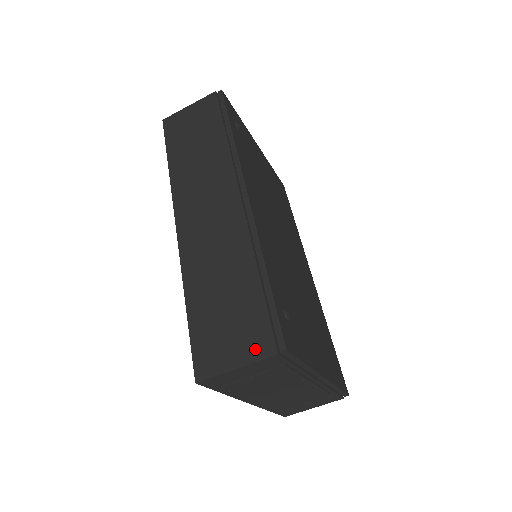
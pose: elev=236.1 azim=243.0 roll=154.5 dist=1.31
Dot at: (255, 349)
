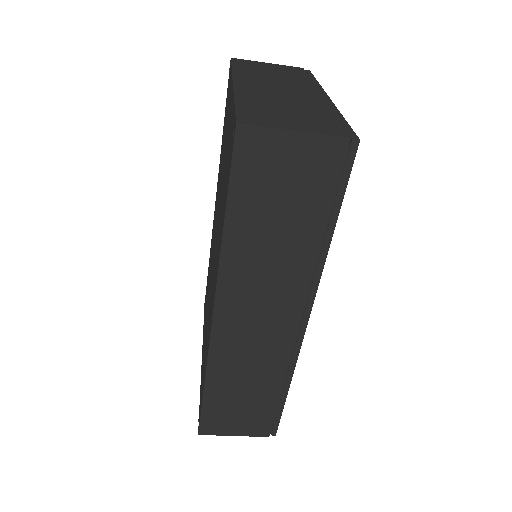
Dot at: (254, 431)
